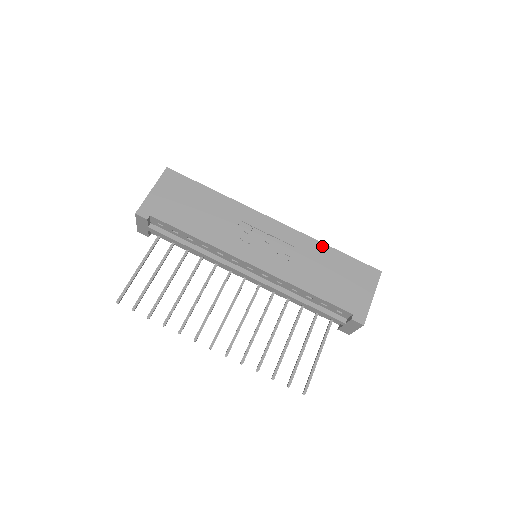
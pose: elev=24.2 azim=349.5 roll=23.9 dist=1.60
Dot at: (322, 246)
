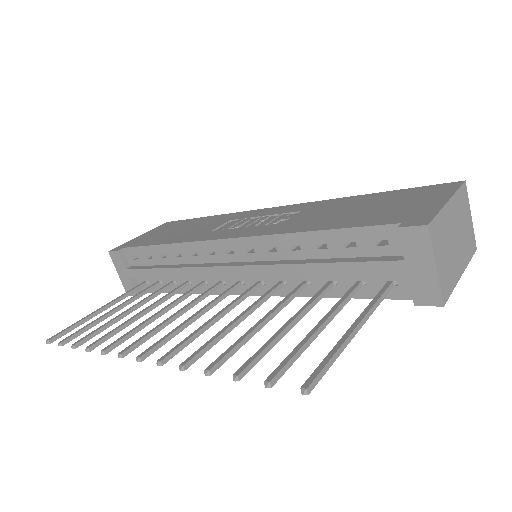
Dot at: (347, 198)
